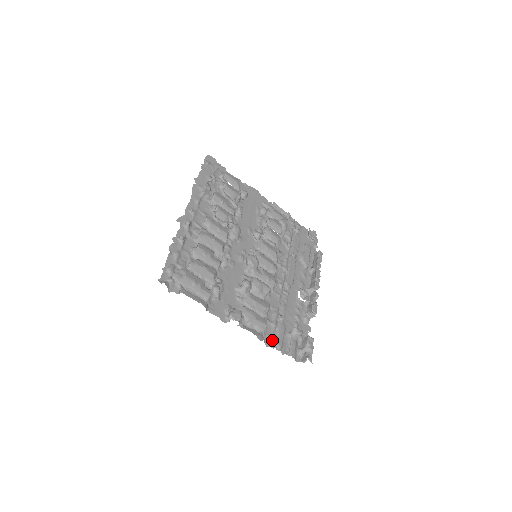
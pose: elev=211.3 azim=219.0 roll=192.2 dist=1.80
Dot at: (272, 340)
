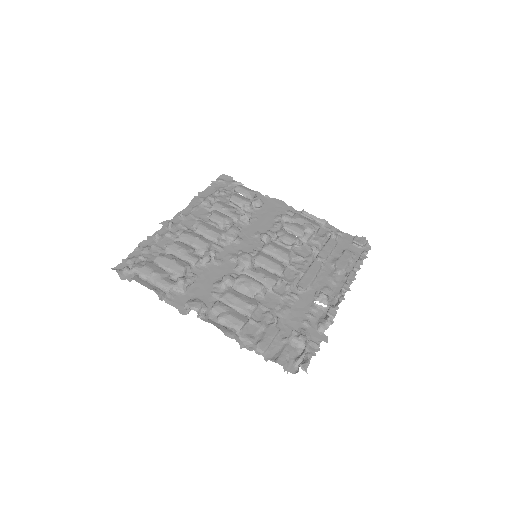
Dot at: (251, 341)
